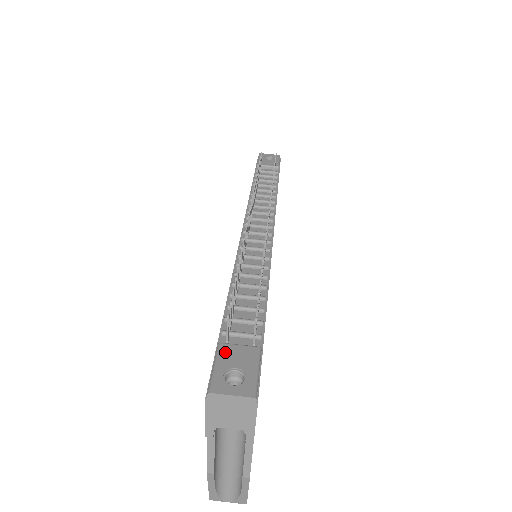
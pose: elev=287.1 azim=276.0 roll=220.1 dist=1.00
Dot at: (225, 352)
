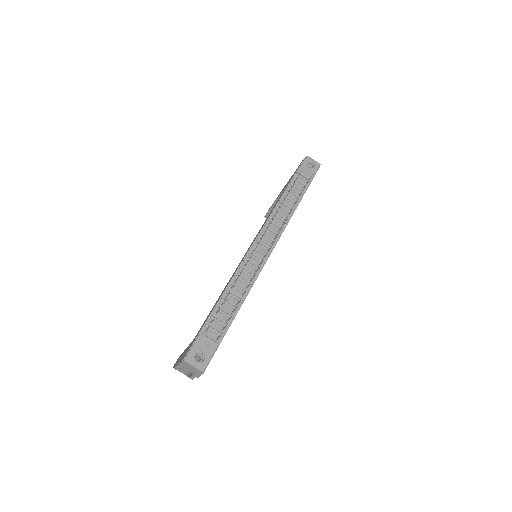
Dot at: (201, 340)
